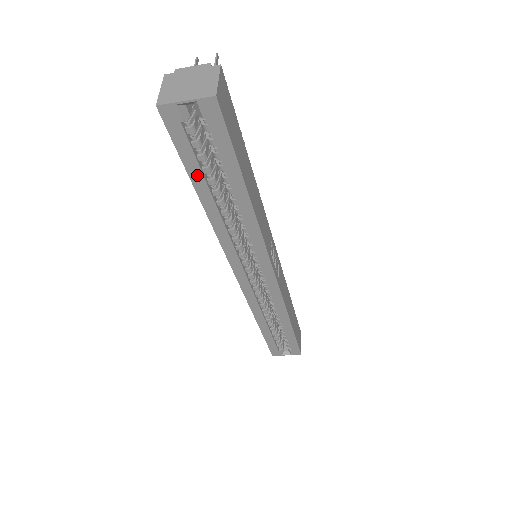
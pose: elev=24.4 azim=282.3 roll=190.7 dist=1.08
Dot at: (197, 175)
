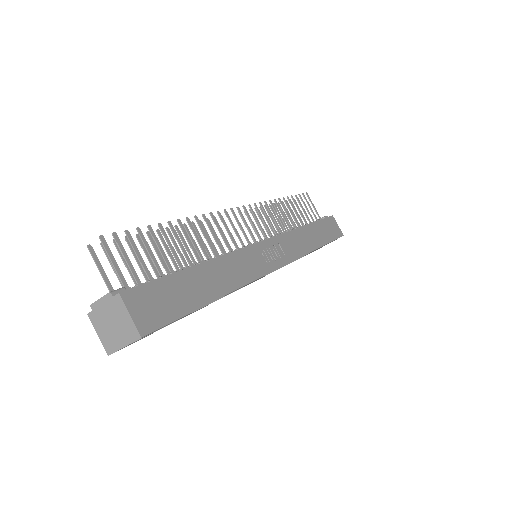
Dot at: occluded
